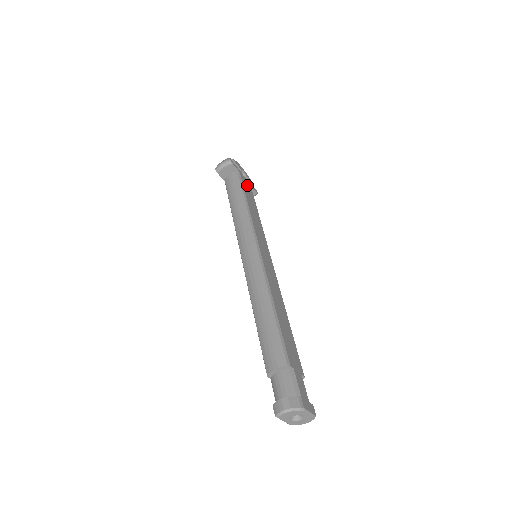
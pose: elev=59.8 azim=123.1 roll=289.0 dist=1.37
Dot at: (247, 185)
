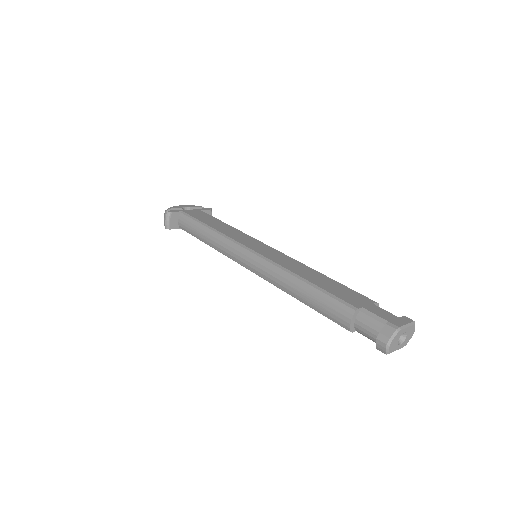
Dot at: (198, 214)
